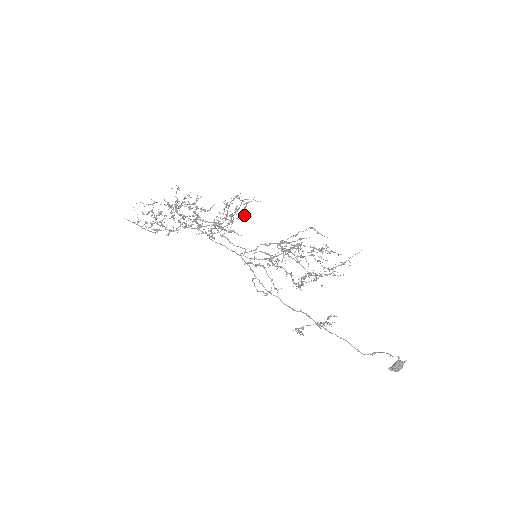
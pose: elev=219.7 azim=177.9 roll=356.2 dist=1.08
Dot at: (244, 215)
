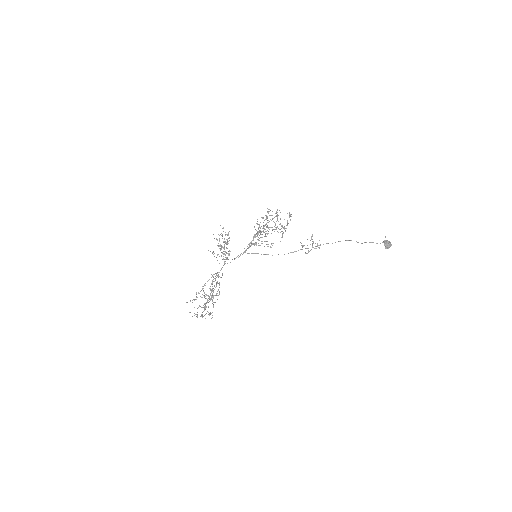
Dot at: (227, 235)
